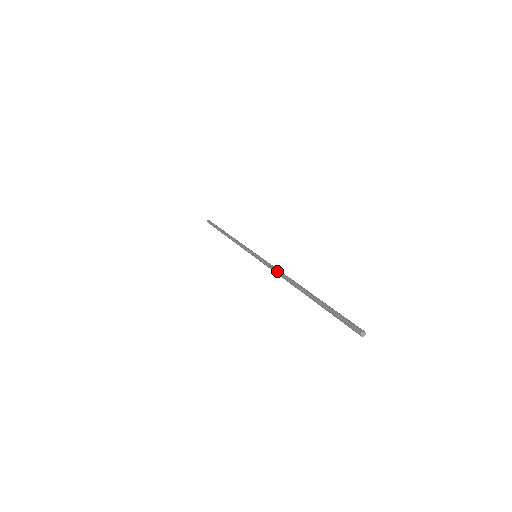
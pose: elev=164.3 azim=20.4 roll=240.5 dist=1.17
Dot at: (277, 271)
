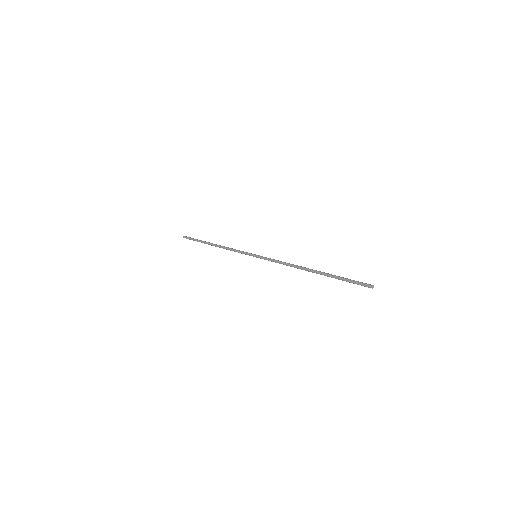
Dot at: (285, 262)
